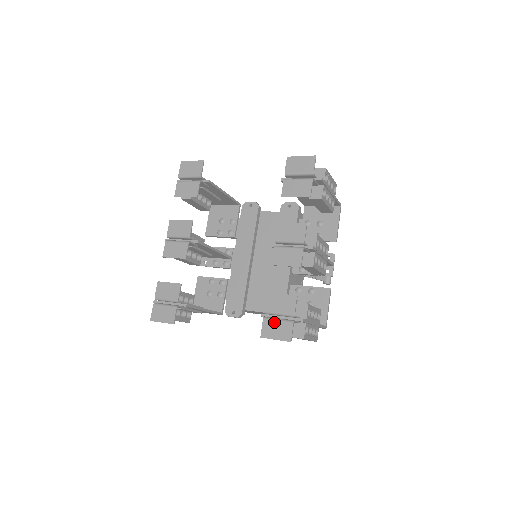
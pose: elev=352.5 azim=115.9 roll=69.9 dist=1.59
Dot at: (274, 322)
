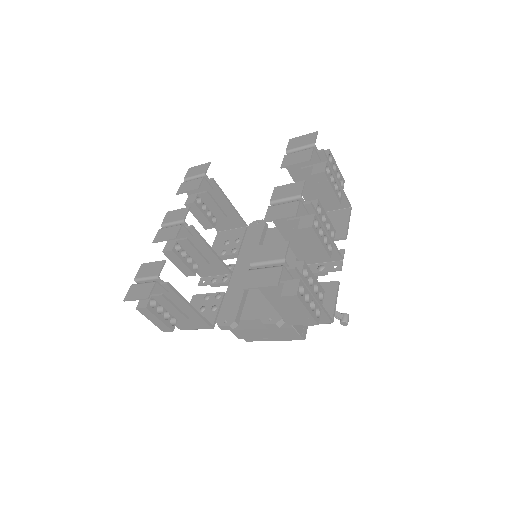
Dot at: (260, 271)
